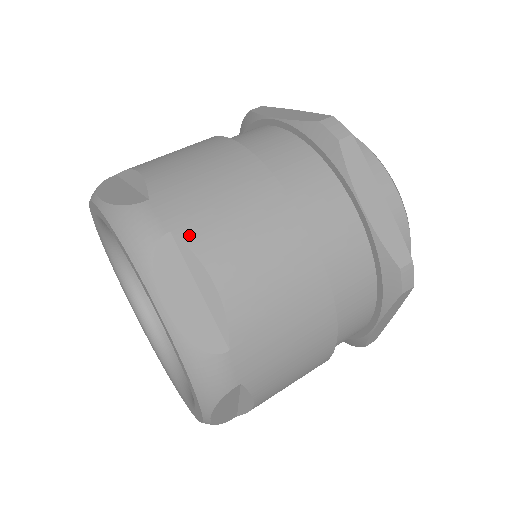
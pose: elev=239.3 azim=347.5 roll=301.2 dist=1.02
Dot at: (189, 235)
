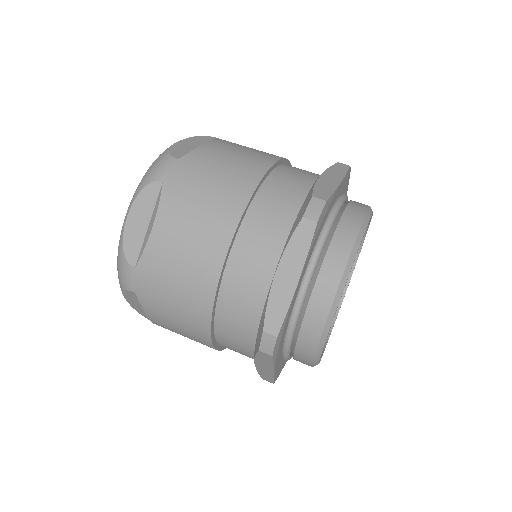
Dot at: (168, 192)
